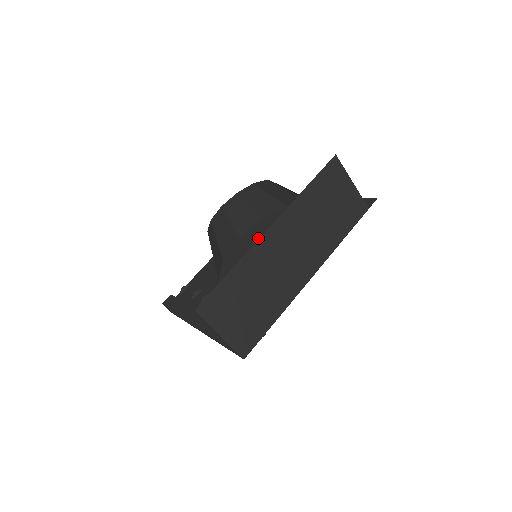
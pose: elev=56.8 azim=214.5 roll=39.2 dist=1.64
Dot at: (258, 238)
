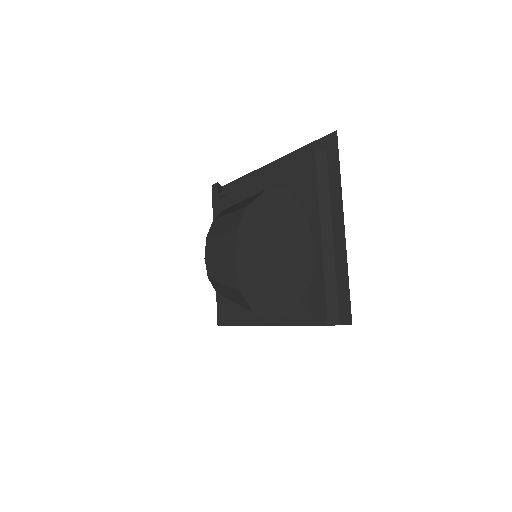
Dot at: (271, 223)
